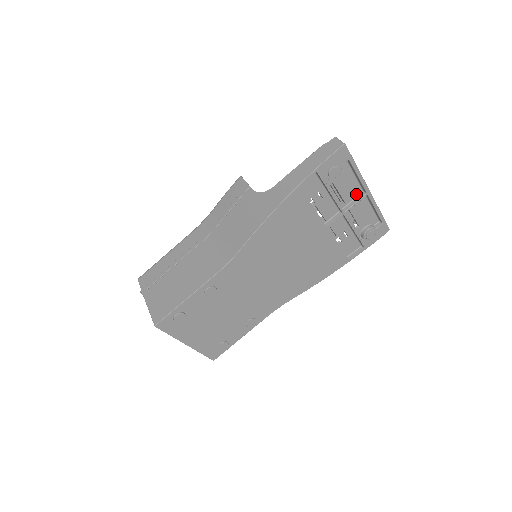
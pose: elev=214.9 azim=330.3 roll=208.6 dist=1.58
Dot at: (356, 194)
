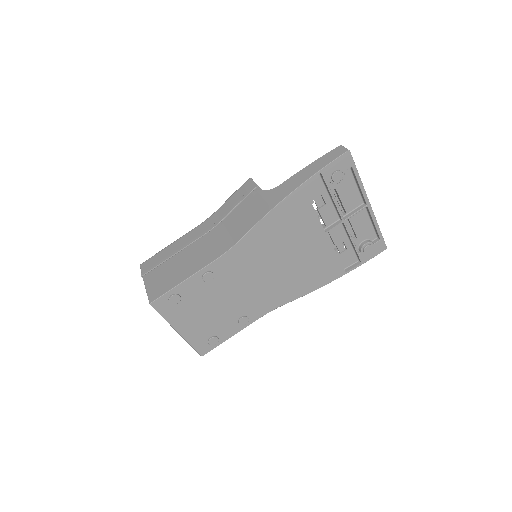
Dot at: (357, 205)
